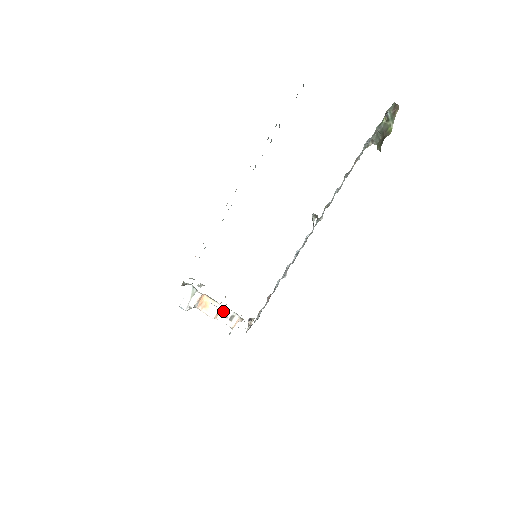
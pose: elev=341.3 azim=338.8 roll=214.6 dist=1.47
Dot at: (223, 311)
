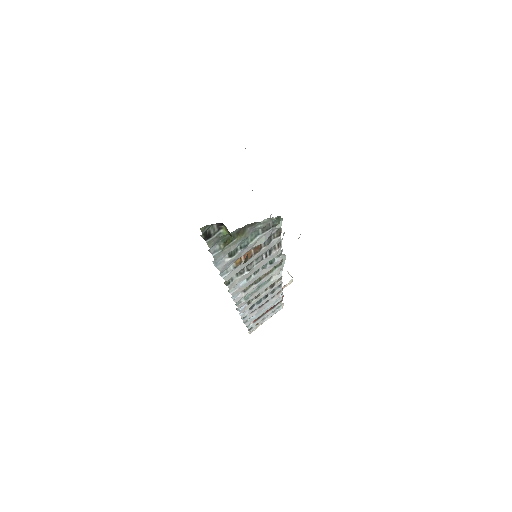
Dot at: occluded
